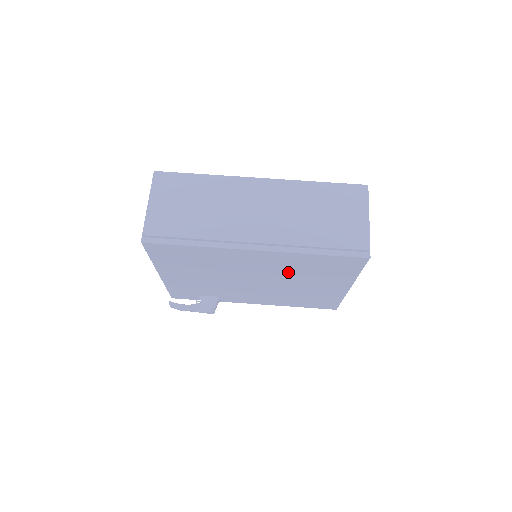
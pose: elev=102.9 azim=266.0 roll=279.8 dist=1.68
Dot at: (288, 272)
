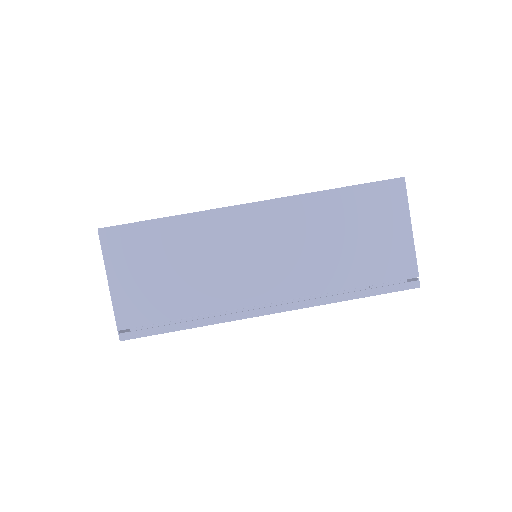
Dot at: occluded
